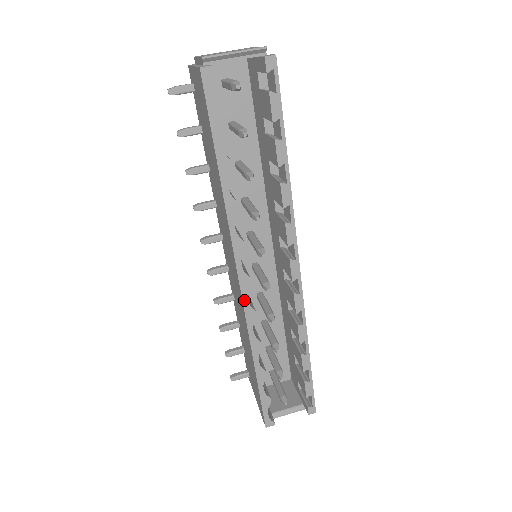
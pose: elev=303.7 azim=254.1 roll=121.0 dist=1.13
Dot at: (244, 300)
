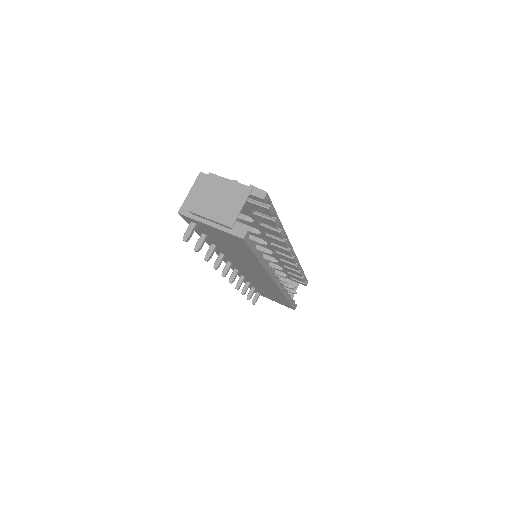
Dot at: (279, 286)
